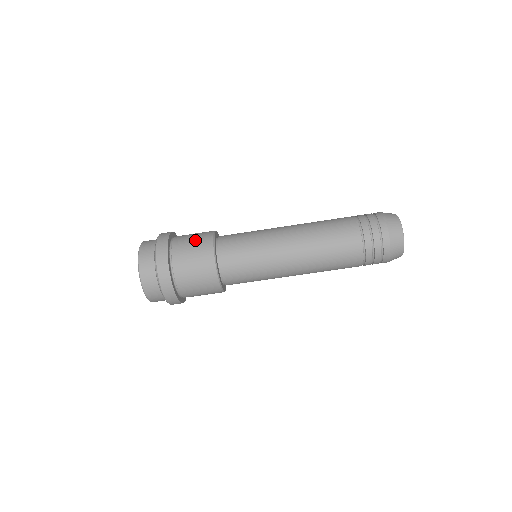
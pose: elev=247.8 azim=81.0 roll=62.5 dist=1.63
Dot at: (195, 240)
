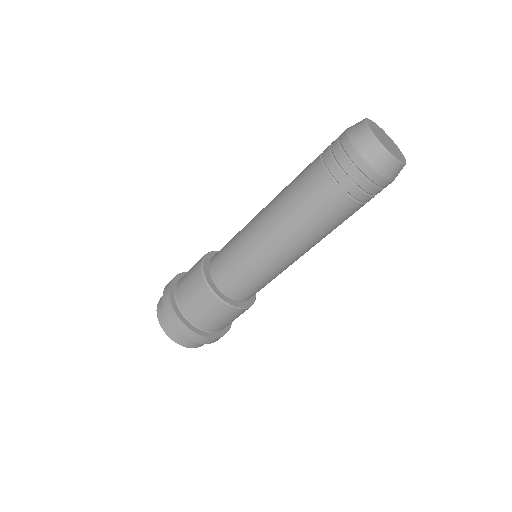
Dot at: (199, 303)
